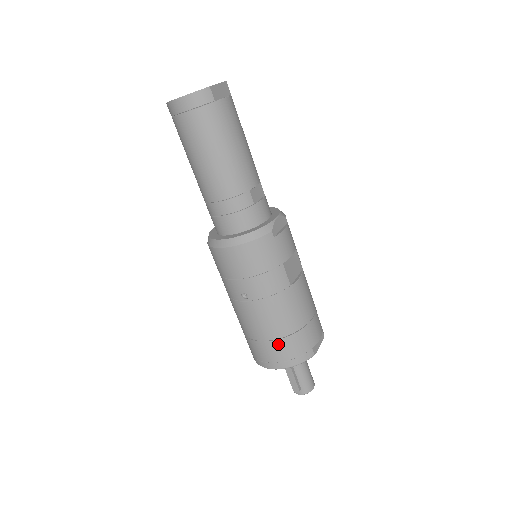
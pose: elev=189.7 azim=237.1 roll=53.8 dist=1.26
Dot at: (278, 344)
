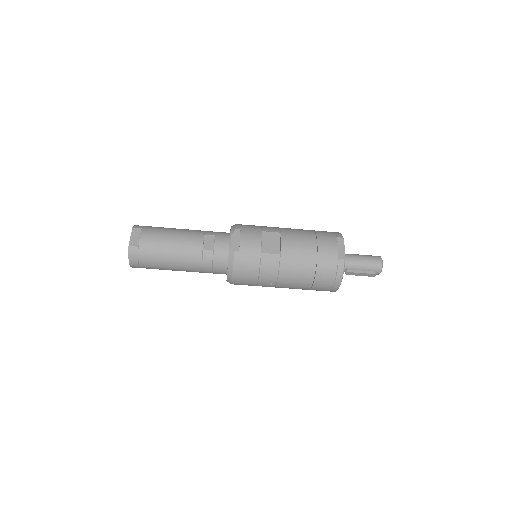
Dot at: (318, 280)
